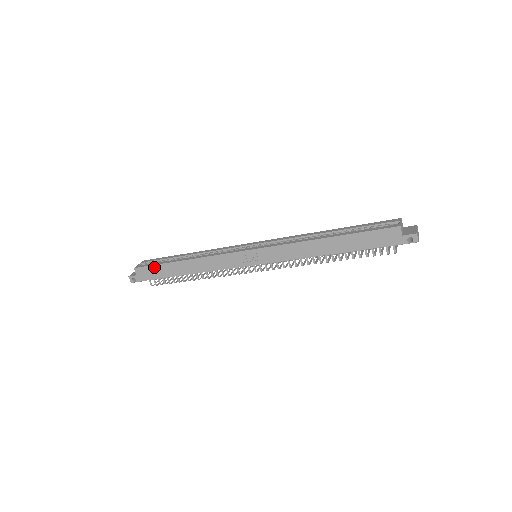
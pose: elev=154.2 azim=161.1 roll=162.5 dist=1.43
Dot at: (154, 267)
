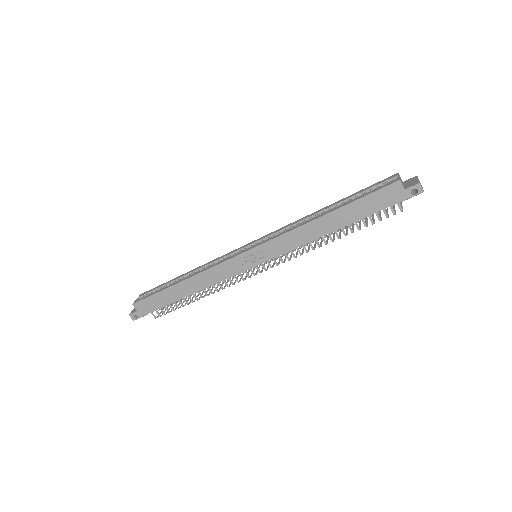
Dot at: (153, 297)
